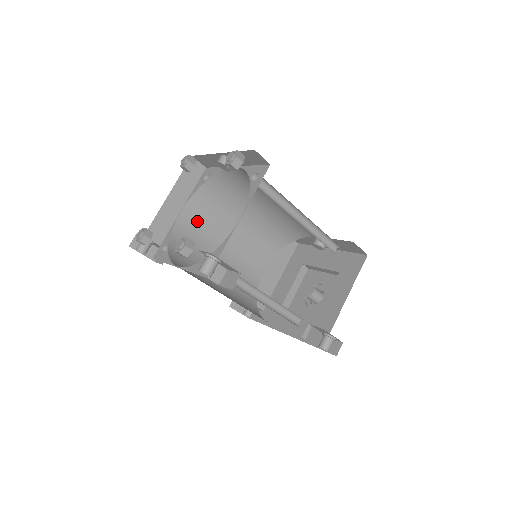
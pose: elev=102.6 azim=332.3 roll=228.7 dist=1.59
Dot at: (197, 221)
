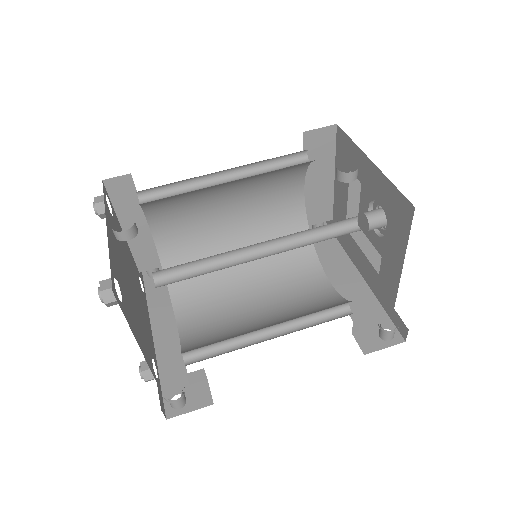
Dot at: (176, 222)
